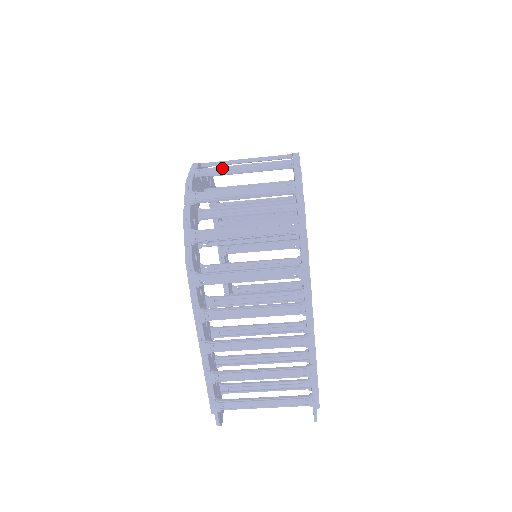
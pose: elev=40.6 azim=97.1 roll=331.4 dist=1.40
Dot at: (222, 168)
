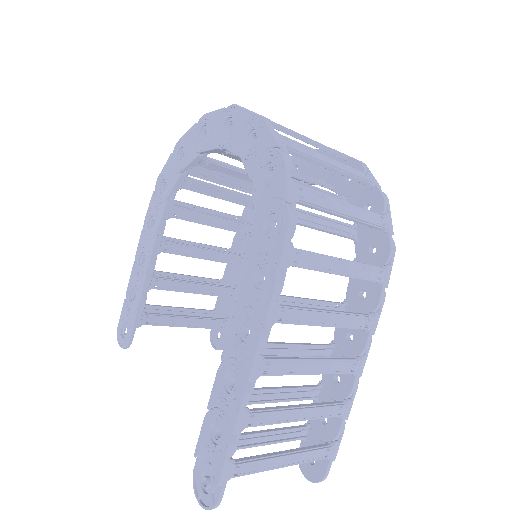
Dot at: (283, 126)
